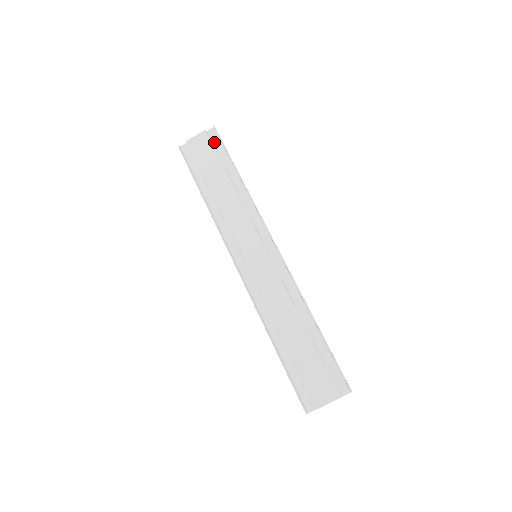
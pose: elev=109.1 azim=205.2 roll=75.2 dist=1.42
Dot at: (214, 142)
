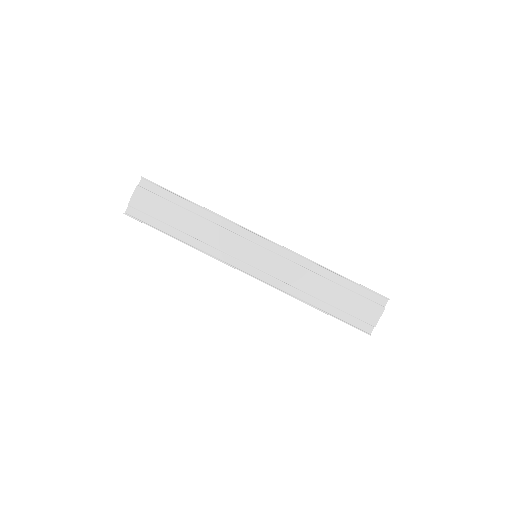
Dot at: (152, 190)
